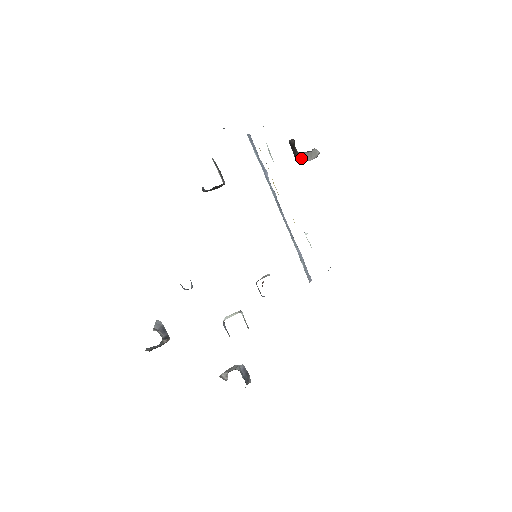
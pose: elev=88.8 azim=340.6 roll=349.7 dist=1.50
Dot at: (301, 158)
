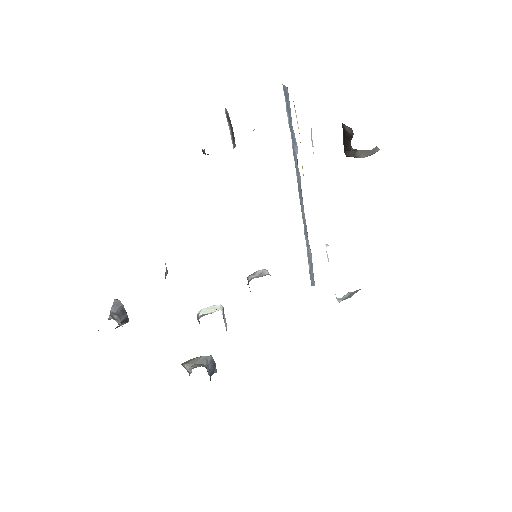
Dot at: (352, 153)
